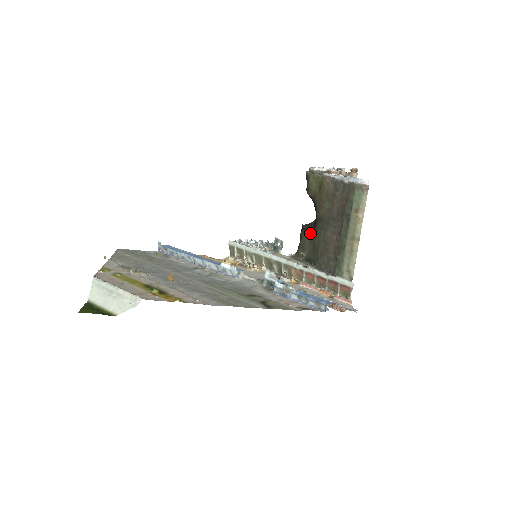
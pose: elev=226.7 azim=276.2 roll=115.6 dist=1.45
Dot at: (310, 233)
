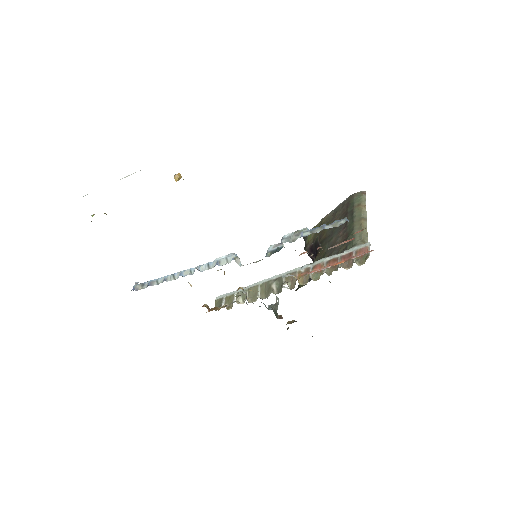
Dot at: occluded
